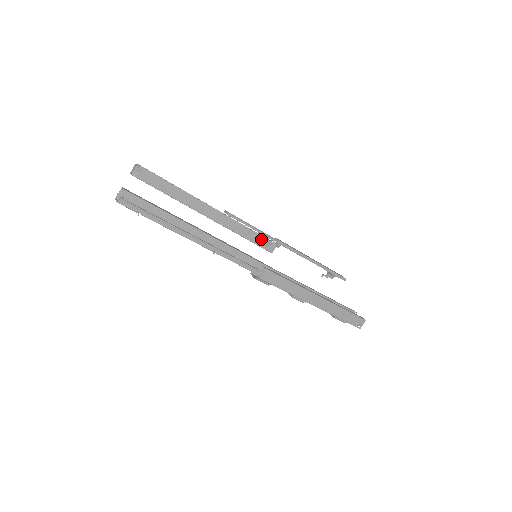
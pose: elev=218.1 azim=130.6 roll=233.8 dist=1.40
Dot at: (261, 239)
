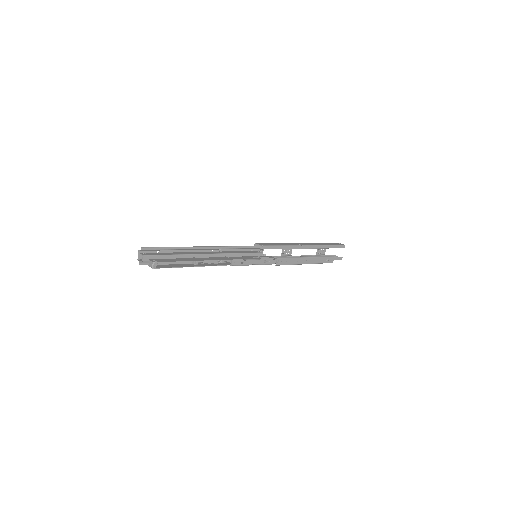
Dot at: occluded
